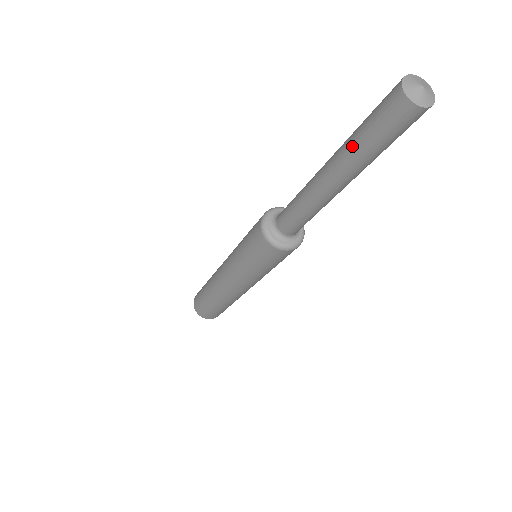
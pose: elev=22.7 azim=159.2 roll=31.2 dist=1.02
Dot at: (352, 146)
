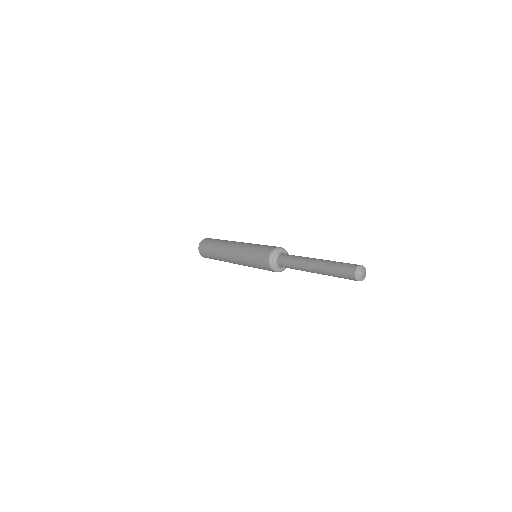
Dot at: (328, 268)
